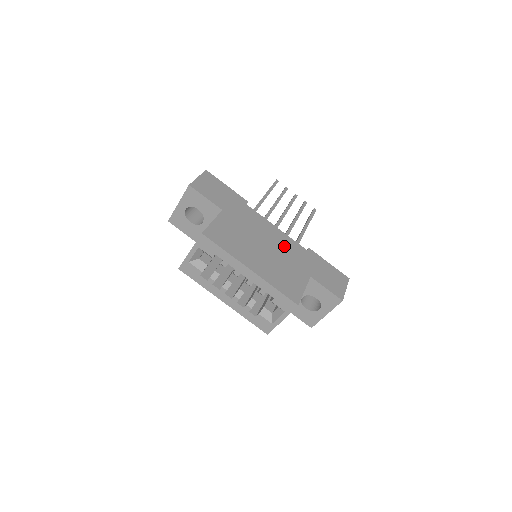
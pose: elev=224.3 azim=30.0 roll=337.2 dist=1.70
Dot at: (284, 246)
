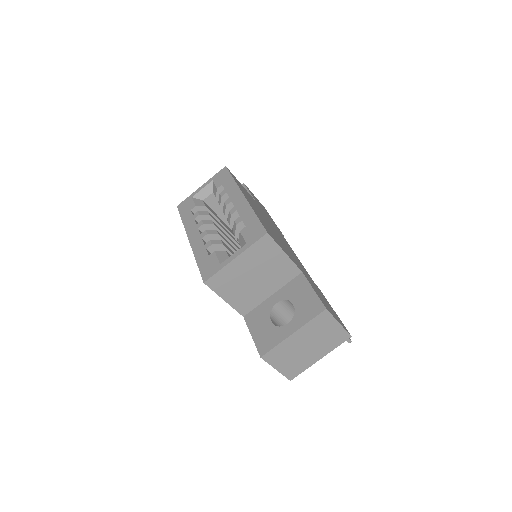
Dot at: (293, 254)
